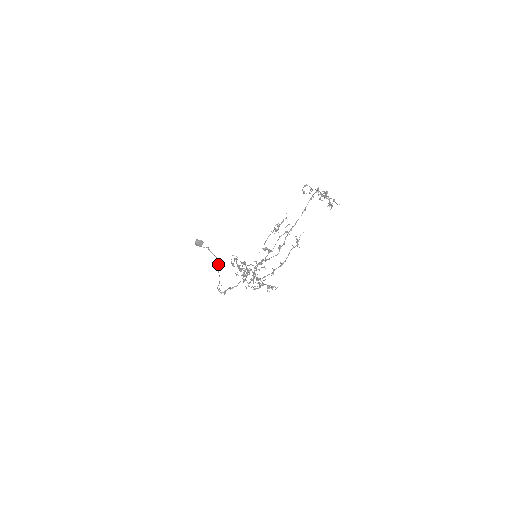
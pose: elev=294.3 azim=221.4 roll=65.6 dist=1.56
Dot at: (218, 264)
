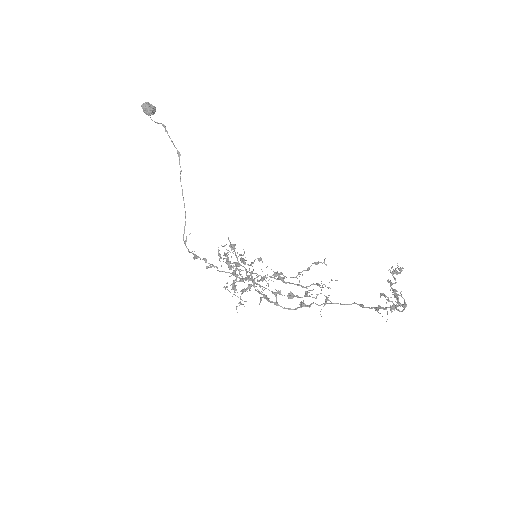
Dot at: (181, 171)
